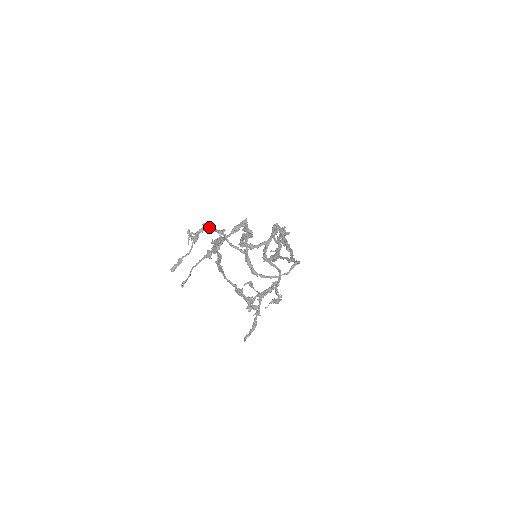
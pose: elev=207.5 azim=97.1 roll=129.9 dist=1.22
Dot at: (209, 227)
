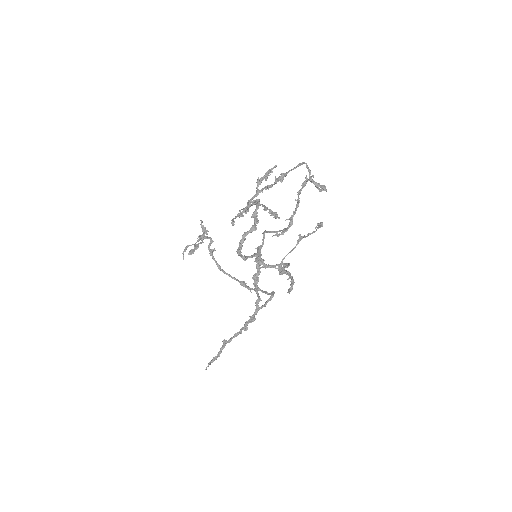
Dot at: (207, 236)
